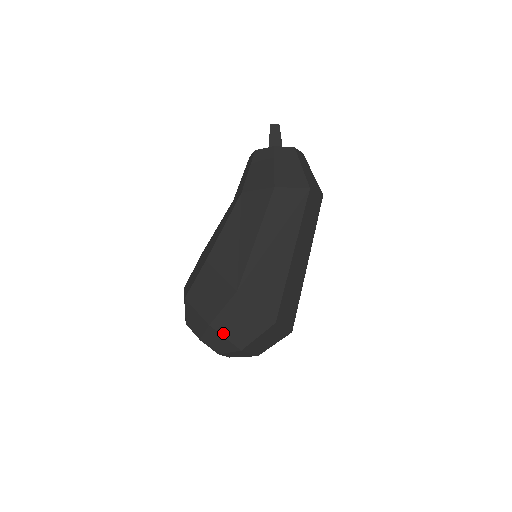
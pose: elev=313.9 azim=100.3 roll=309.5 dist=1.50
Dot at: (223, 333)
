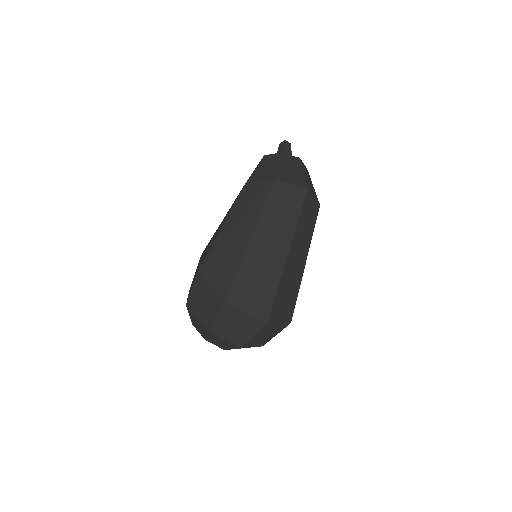
Dot at: (195, 313)
